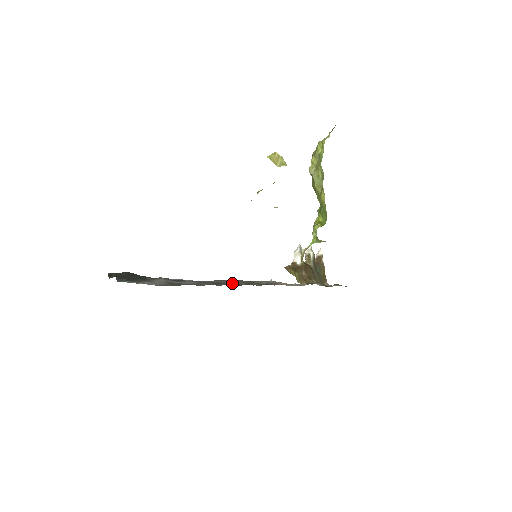
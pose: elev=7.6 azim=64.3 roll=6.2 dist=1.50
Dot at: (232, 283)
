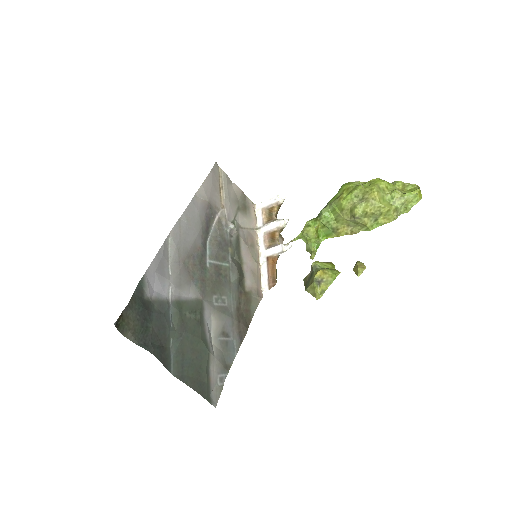
Dot at: (205, 241)
